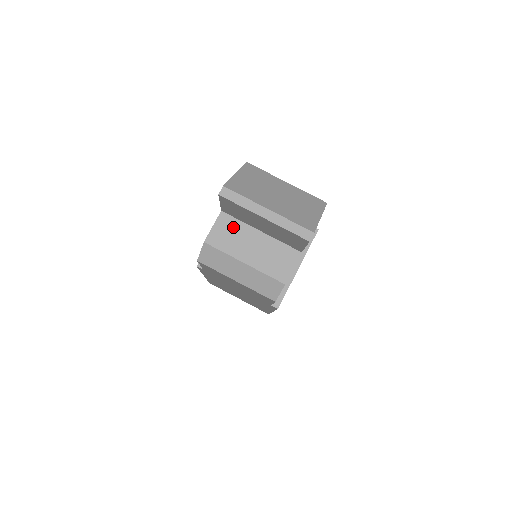
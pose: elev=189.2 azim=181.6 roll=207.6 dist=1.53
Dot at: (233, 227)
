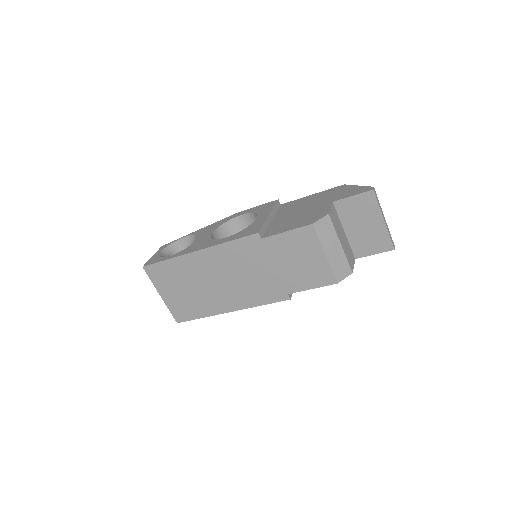
Dot at: (337, 217)
